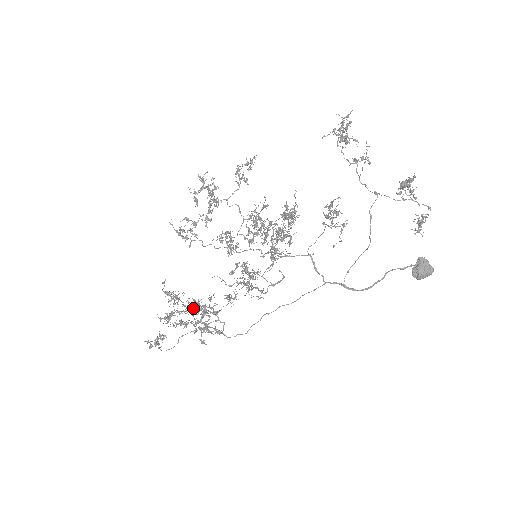
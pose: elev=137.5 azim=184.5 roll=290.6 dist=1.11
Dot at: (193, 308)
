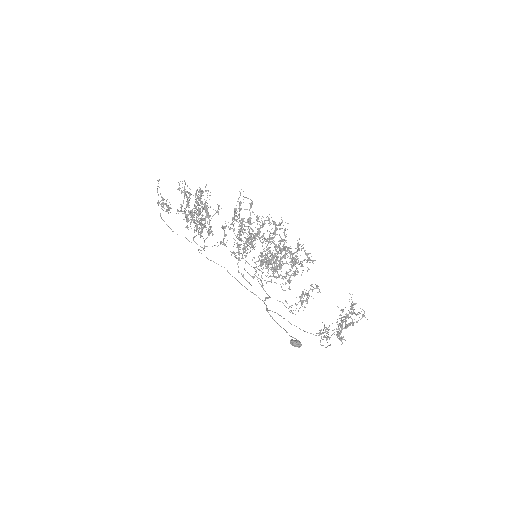
Dot at: (199, 224)
